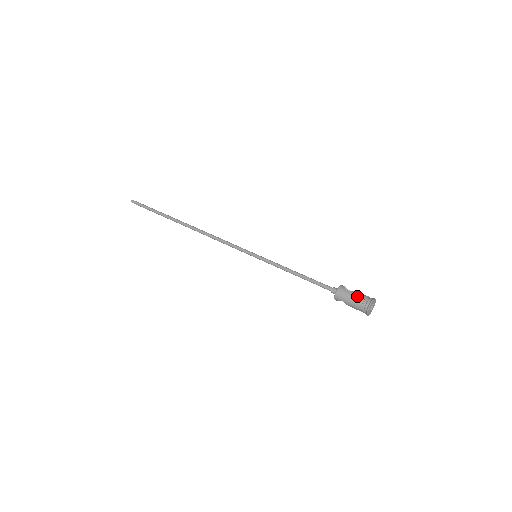
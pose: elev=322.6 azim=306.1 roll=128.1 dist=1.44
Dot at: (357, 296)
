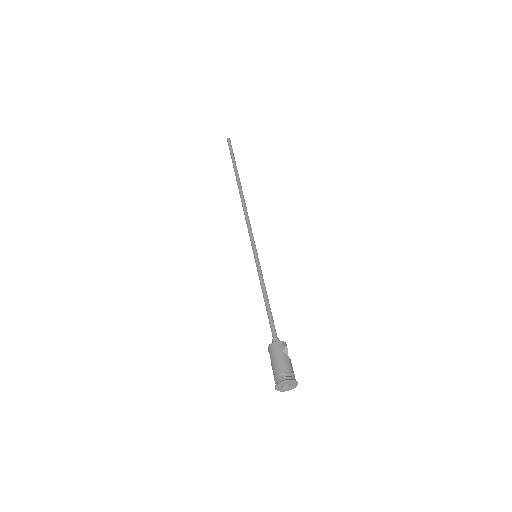
Dot at: (284, 363)
